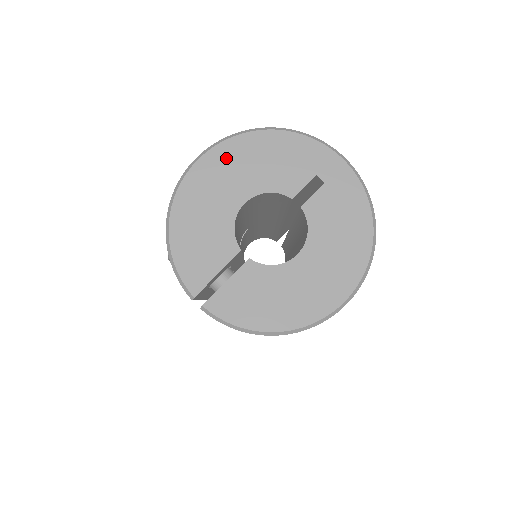
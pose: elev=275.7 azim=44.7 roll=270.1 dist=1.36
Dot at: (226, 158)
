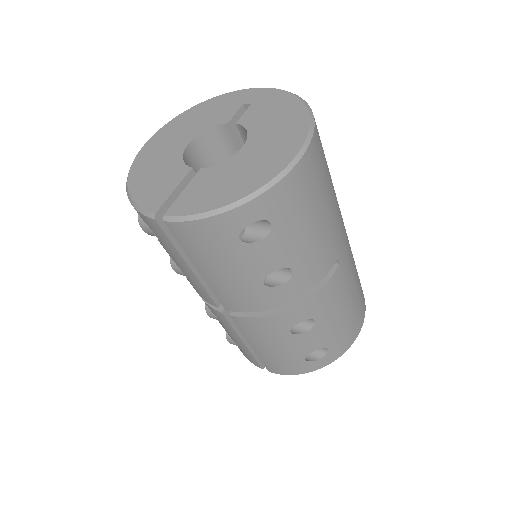
Dot at: (168, 131)
